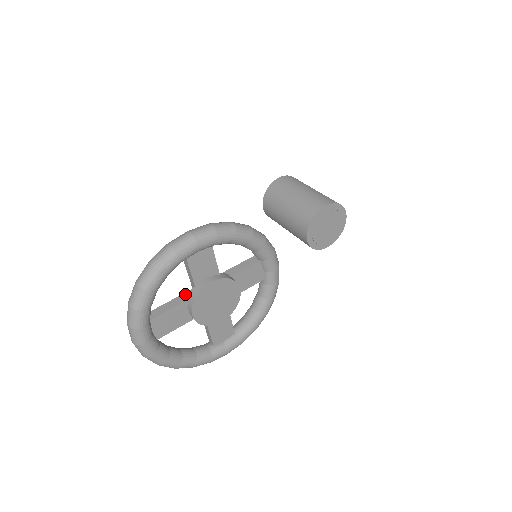
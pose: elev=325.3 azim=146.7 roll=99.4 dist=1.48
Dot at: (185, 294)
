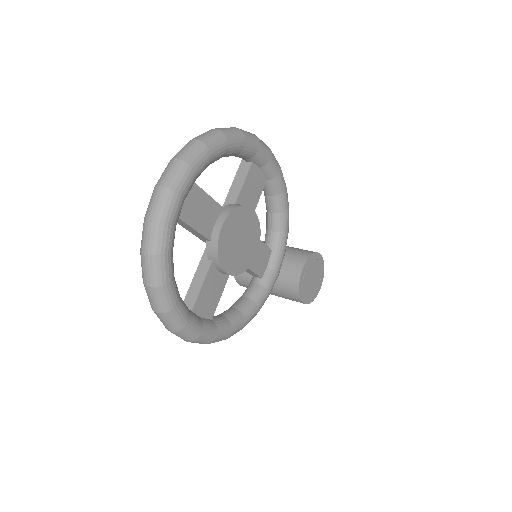
Dot at: occluded
